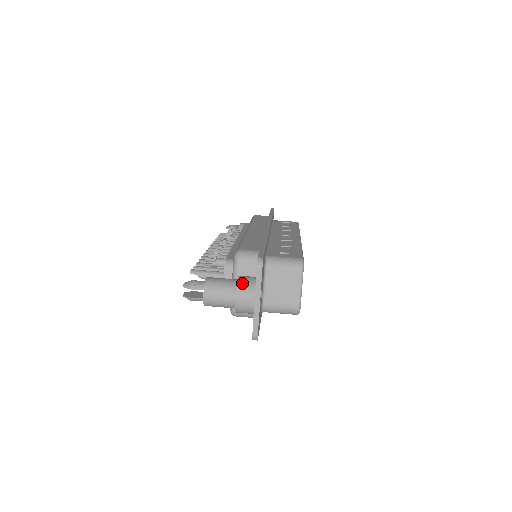
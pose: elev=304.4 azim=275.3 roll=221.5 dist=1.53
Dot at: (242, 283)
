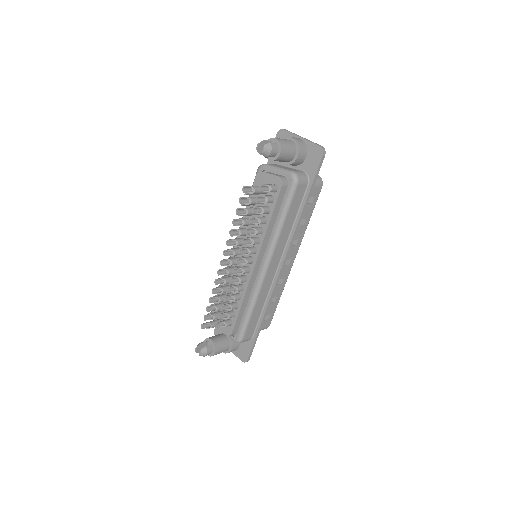
Dot at: occluded
